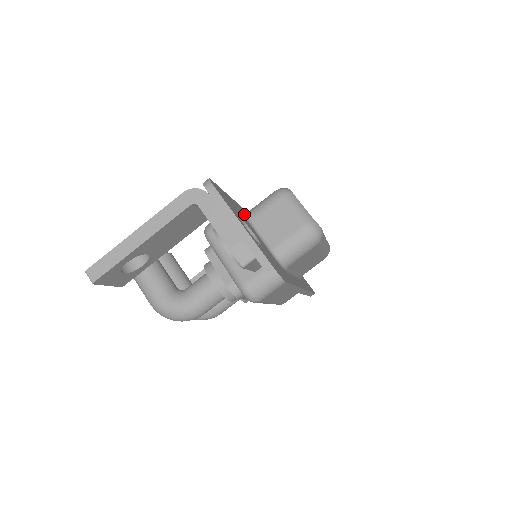
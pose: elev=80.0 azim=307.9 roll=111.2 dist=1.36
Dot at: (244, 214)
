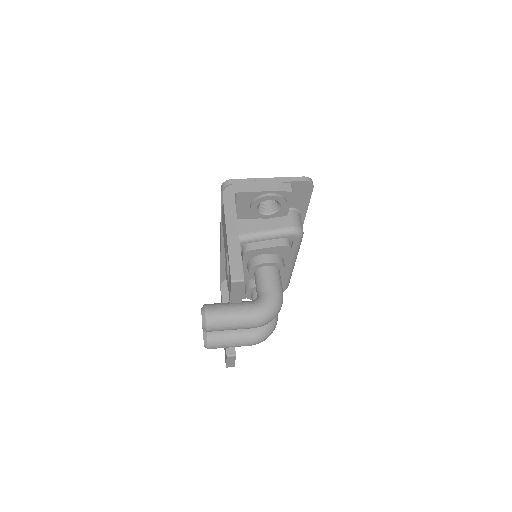
Dot at: occluded
